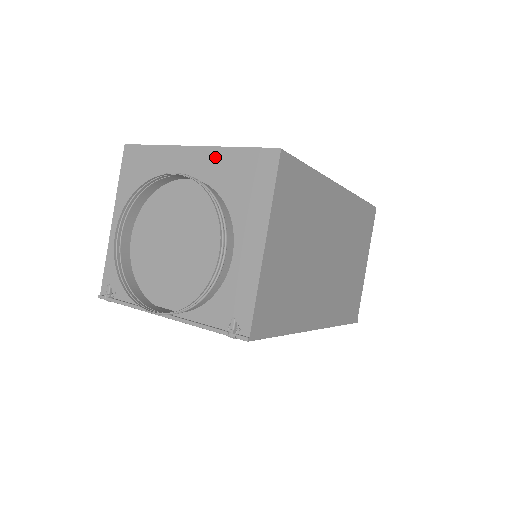
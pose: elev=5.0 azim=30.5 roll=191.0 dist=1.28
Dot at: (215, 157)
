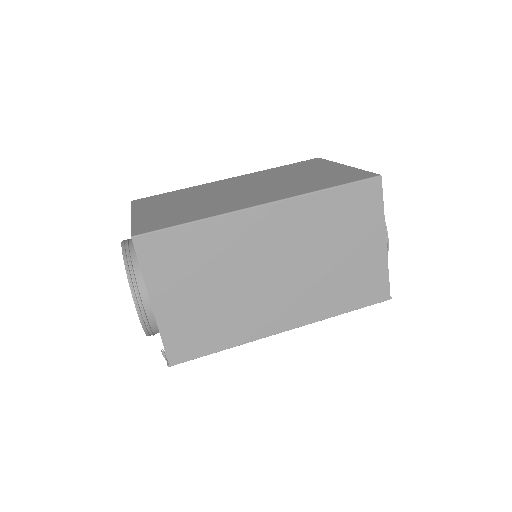
Dot at: occluded
